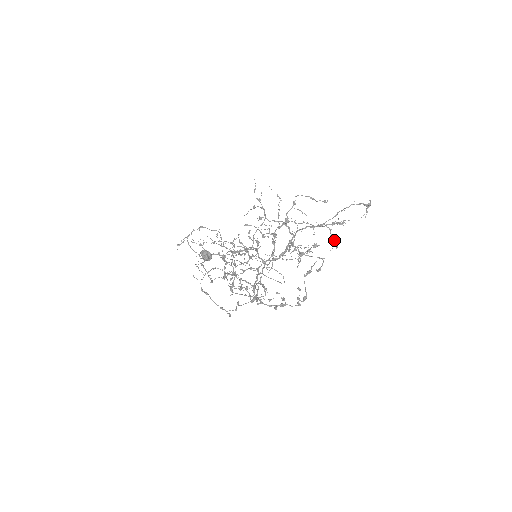
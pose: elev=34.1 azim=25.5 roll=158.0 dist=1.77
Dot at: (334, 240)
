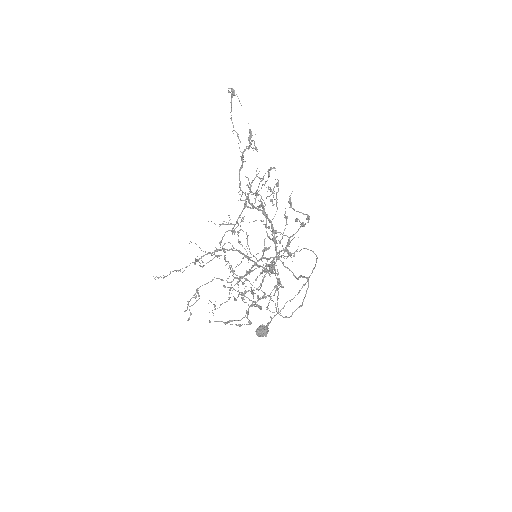
Dot at: (250, 144)
